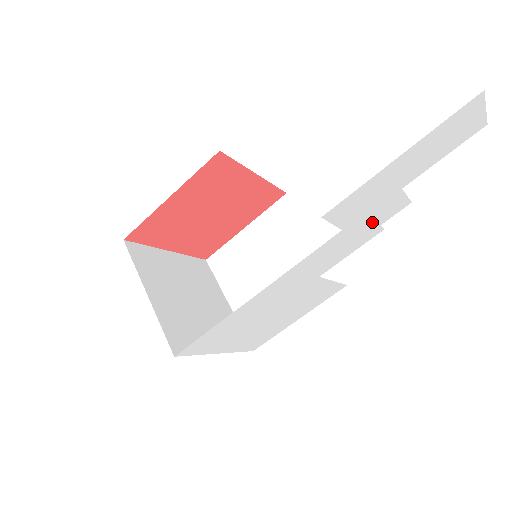
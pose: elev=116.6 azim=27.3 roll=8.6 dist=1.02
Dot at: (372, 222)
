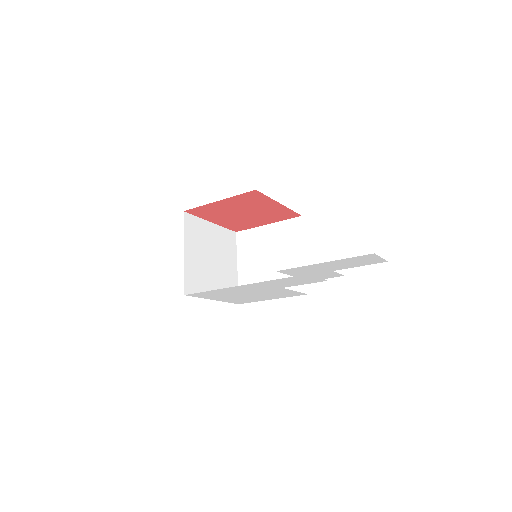
Dot at: (316, 277)
